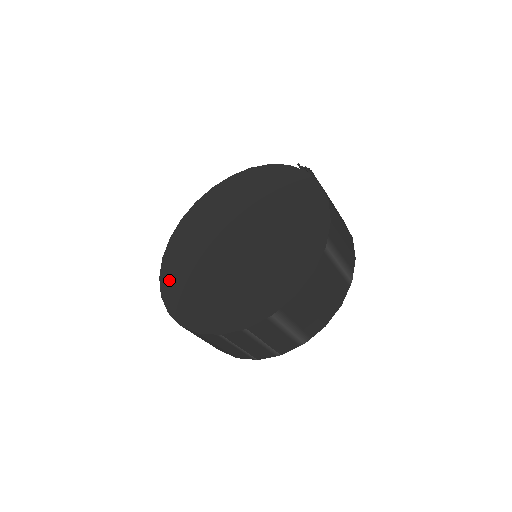
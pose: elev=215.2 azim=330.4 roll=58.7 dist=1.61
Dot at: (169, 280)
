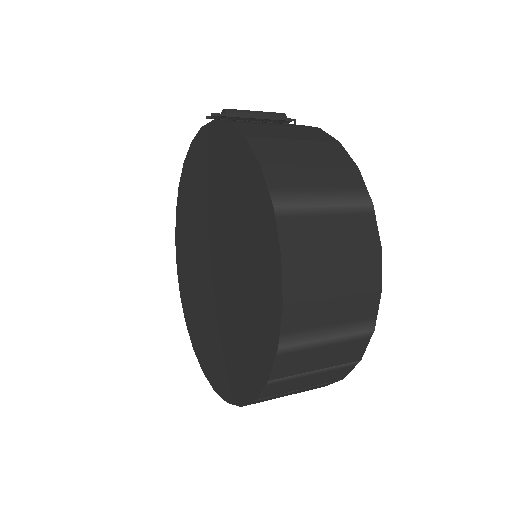
Dot at: (198, 348)
